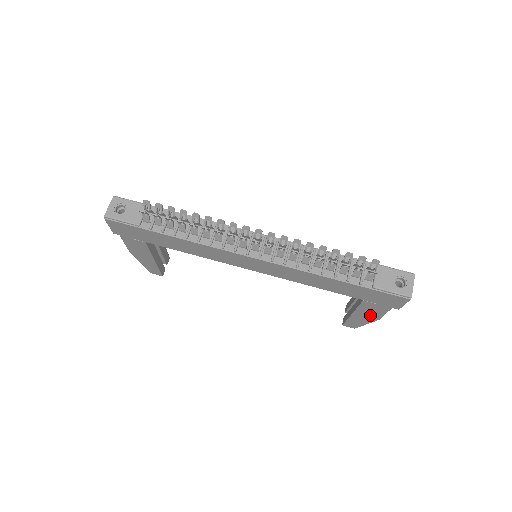
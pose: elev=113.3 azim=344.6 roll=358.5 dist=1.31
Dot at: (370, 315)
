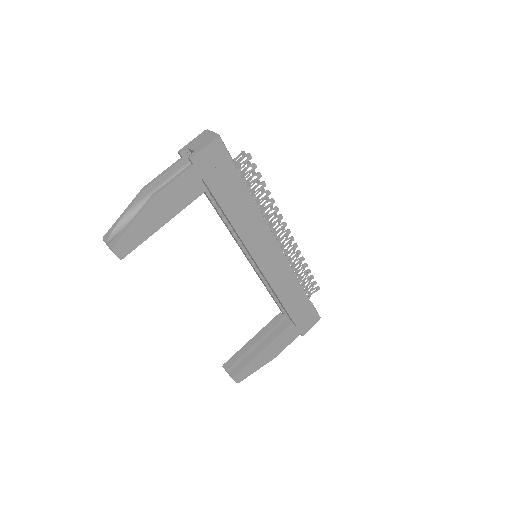
Dot at: (276, 350)
